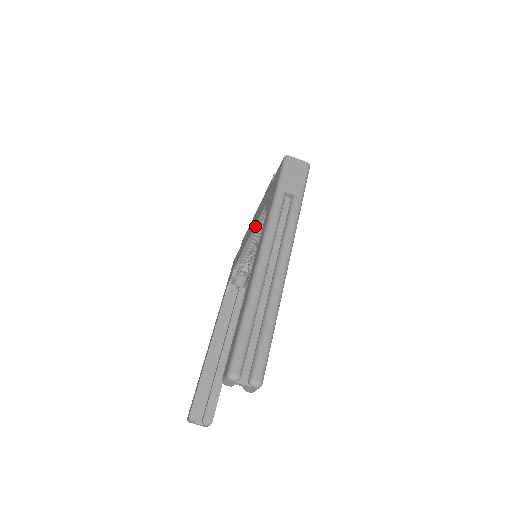
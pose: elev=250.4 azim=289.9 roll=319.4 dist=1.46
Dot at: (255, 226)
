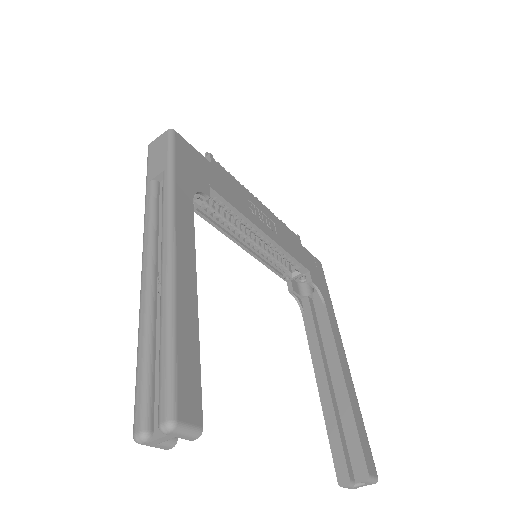
Dot at: (220, 231)
